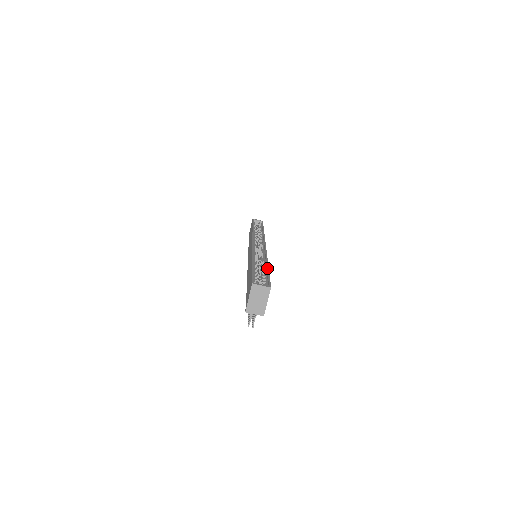
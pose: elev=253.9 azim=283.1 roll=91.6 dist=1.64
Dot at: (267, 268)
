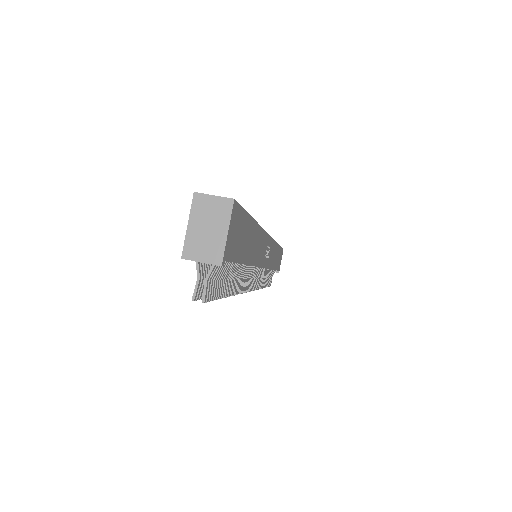
Dot at: occluded
